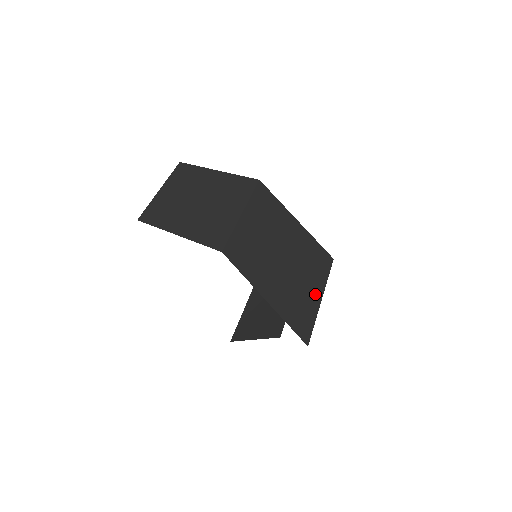
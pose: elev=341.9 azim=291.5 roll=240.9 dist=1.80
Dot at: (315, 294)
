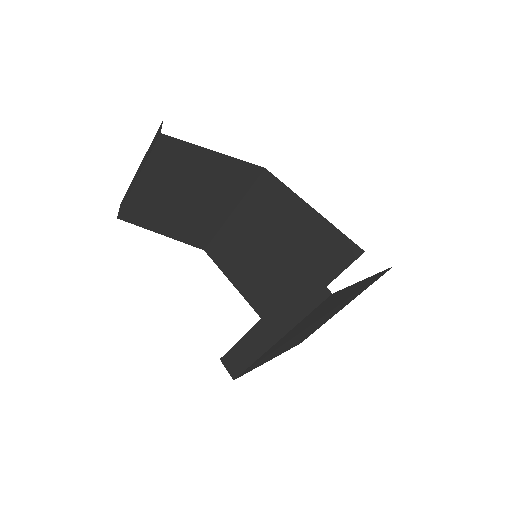
Dot at: occluded
